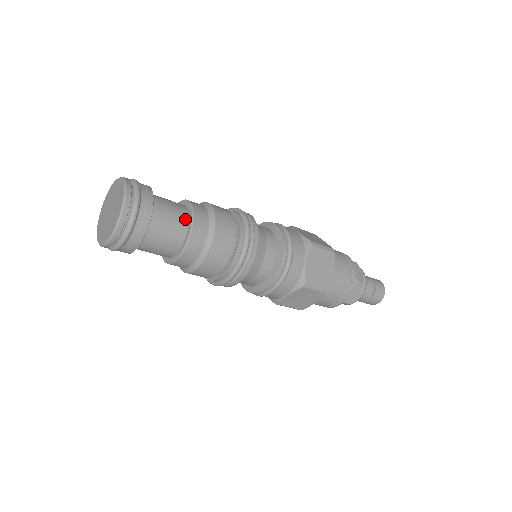
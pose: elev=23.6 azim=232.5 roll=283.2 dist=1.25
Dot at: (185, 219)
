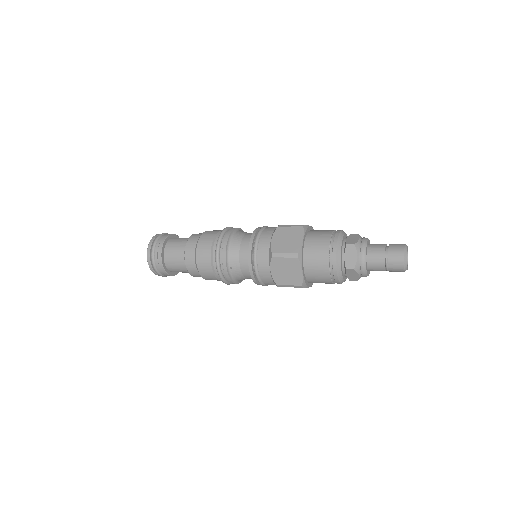
Dot at: occluded
